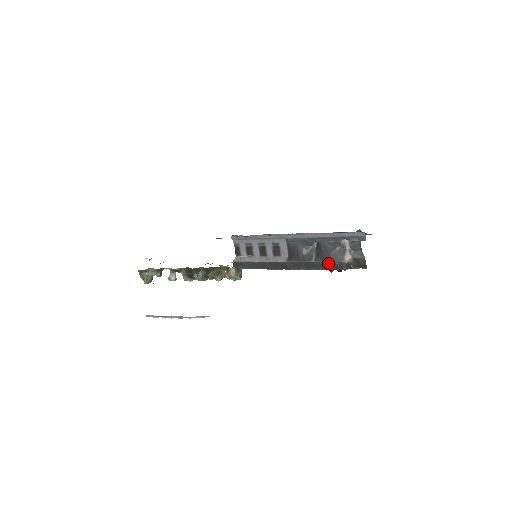
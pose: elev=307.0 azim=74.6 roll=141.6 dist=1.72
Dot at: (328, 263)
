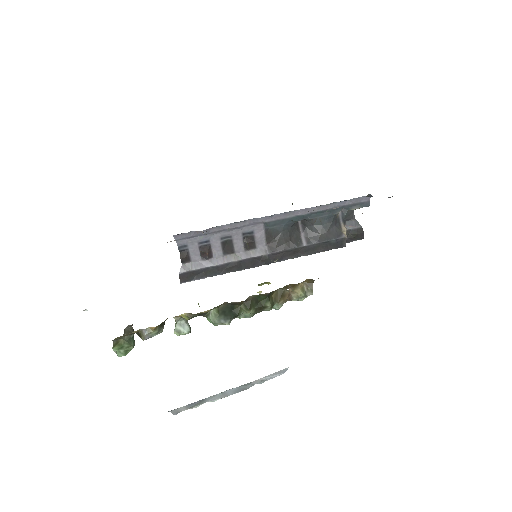
Dot at: (325, 243)
